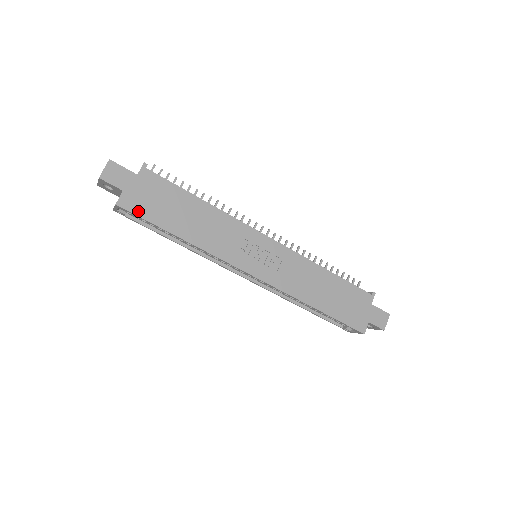
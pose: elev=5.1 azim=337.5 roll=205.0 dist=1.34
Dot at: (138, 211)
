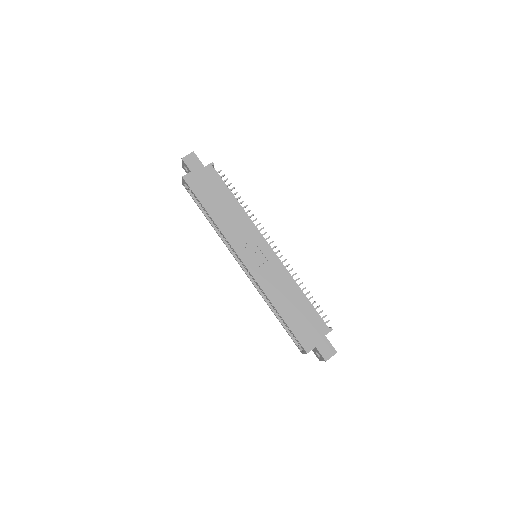
Dot at: (193, 187)
